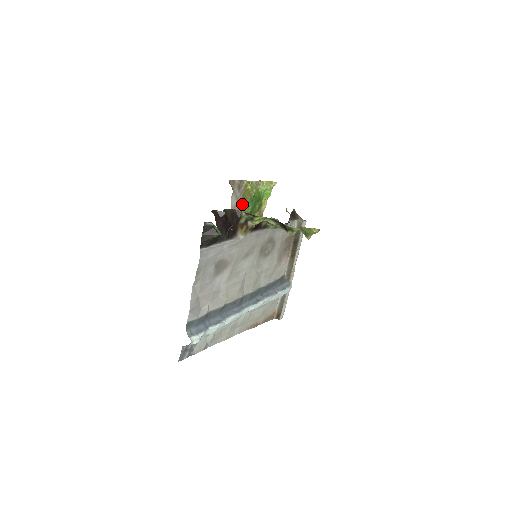
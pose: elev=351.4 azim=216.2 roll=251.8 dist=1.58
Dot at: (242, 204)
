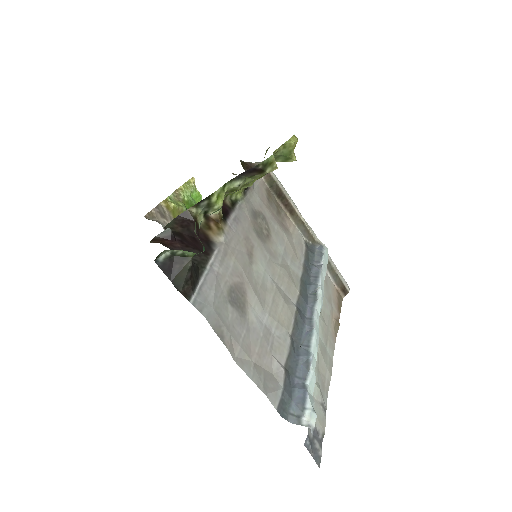
Dot at: occluded
